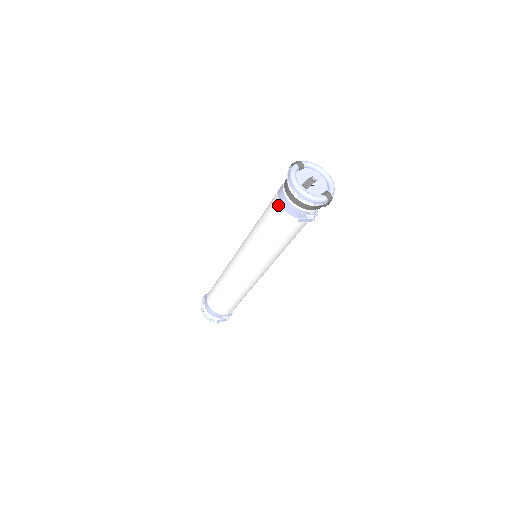
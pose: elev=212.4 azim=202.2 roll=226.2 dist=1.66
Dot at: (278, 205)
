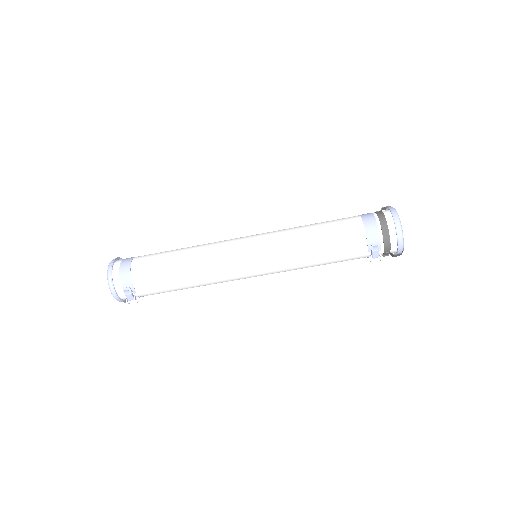
Dot at: (360, 223)
